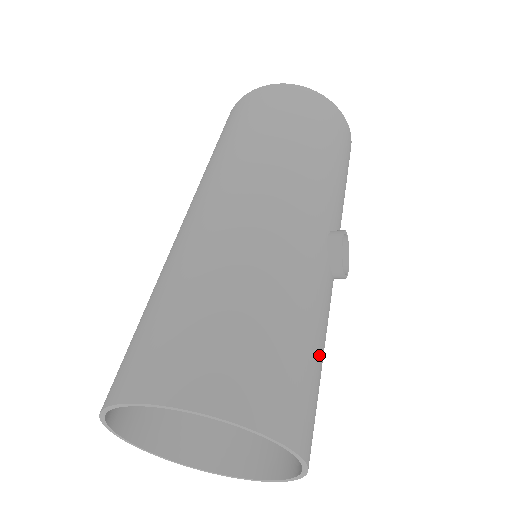
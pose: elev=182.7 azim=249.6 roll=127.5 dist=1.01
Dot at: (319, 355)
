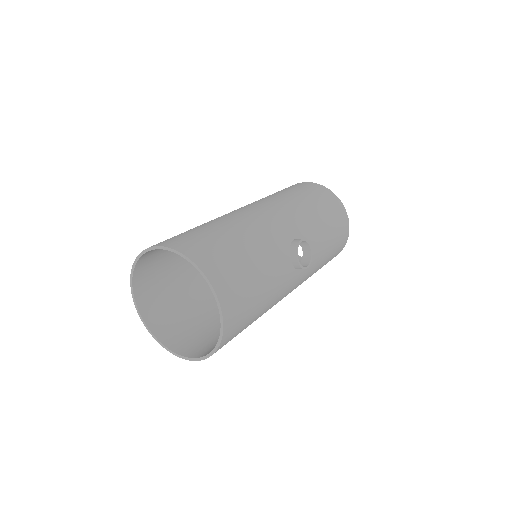
Dot at: (258, 278)
